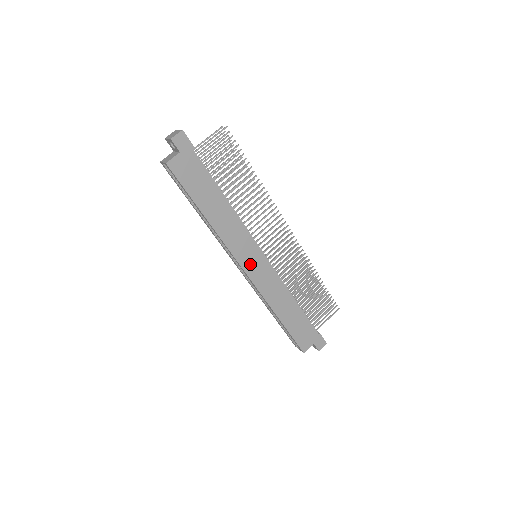
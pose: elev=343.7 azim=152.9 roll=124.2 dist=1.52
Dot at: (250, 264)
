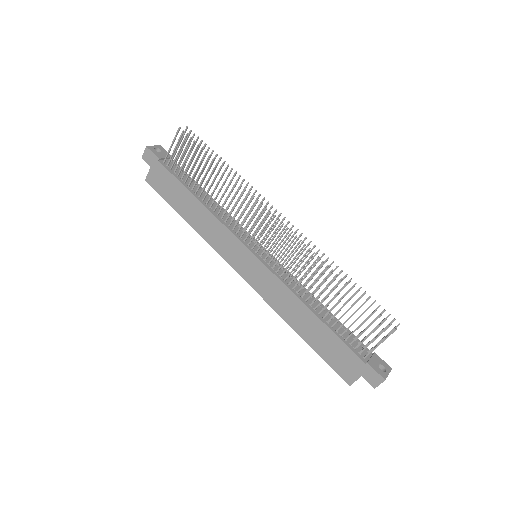
Dot at: (242, 266)
